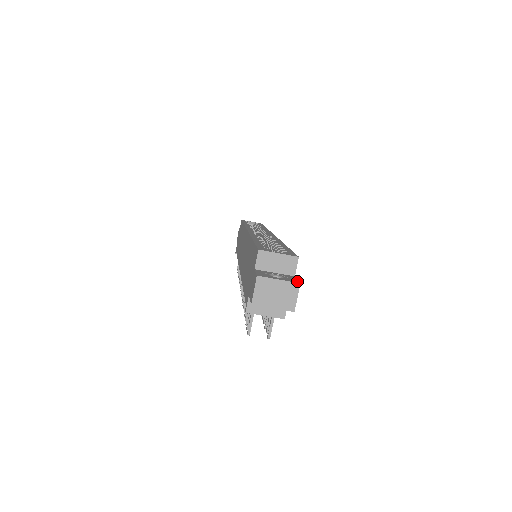
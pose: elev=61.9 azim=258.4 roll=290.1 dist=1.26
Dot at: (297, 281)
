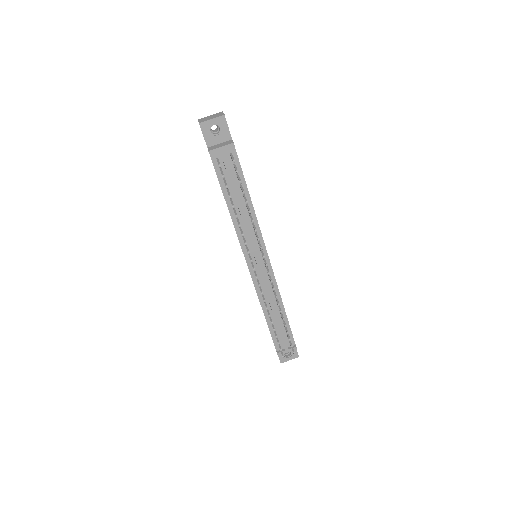
Dot at: occluded
